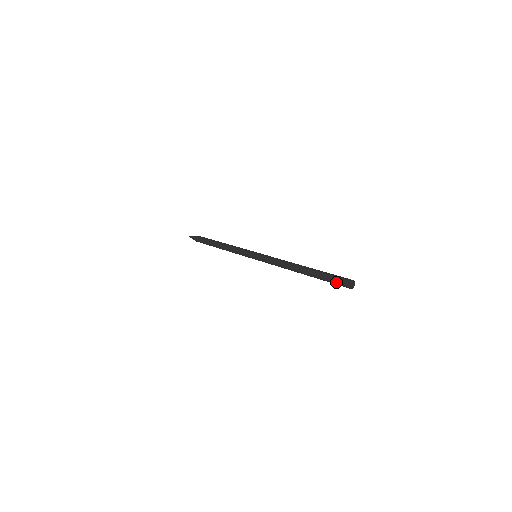
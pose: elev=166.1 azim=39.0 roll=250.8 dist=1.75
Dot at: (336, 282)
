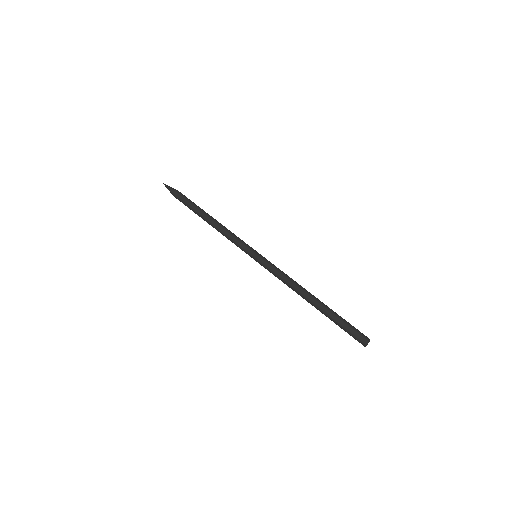
Dot at: occluded
